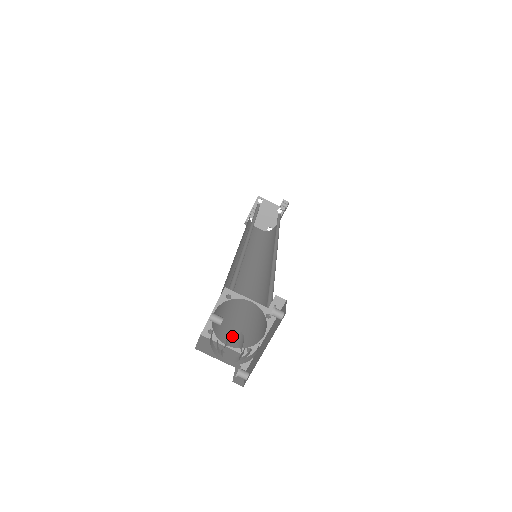
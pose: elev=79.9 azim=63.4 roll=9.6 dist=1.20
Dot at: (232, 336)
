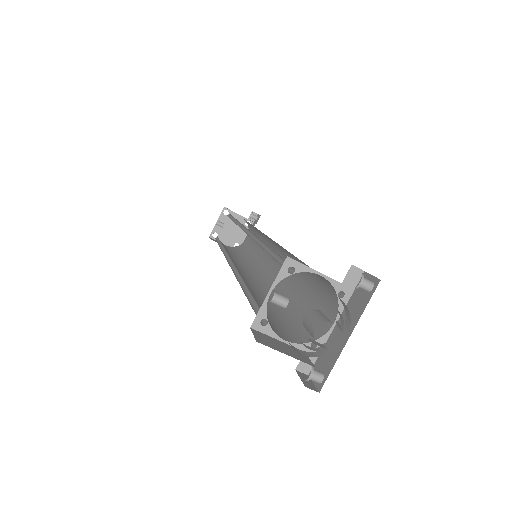
Dot at: (317, 314)
